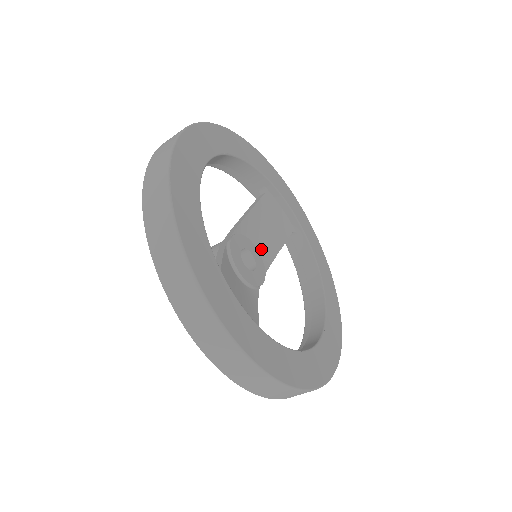
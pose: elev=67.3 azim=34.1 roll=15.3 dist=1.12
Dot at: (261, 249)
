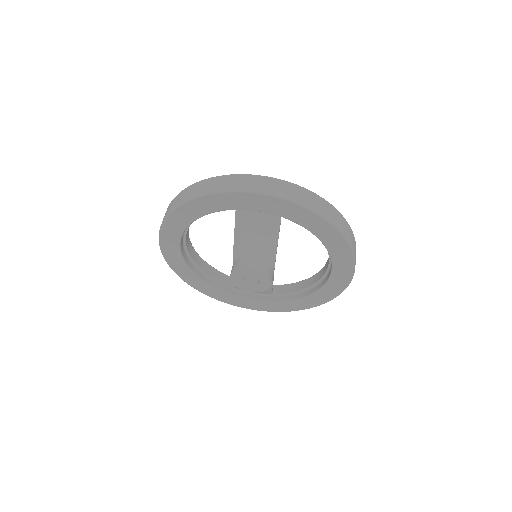
Dot at: occluded
